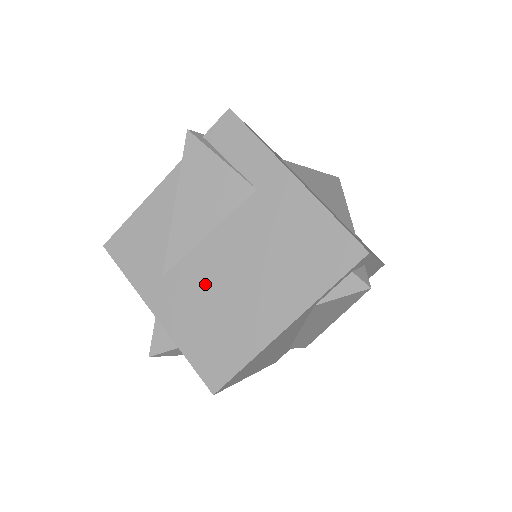
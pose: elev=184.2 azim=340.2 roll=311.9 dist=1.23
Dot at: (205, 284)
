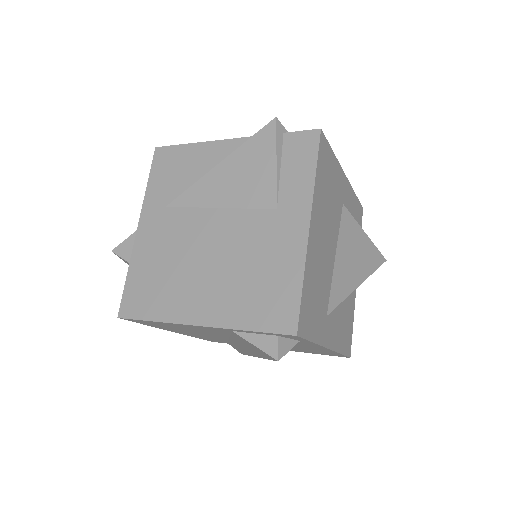
Dot at: (183, 240)
